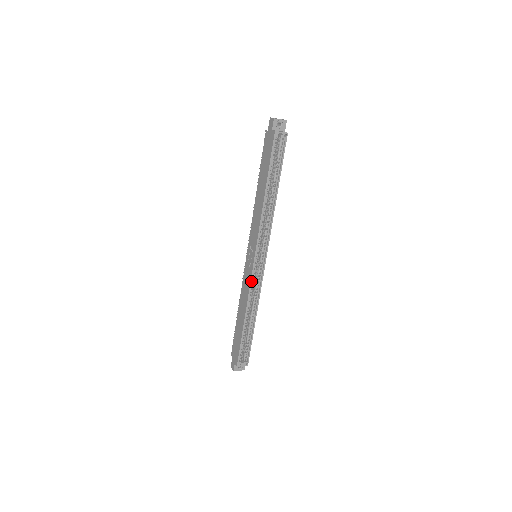
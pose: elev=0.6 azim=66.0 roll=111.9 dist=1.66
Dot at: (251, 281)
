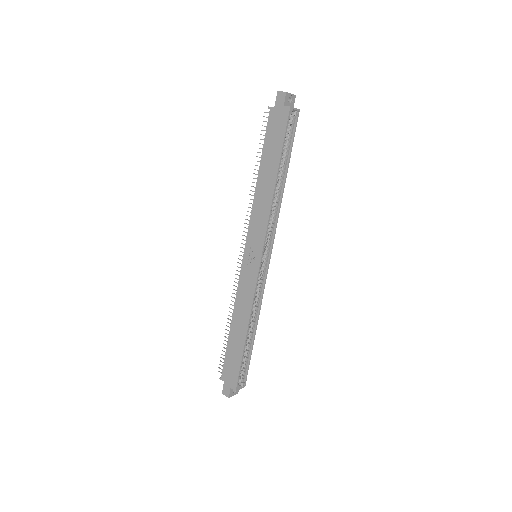
Dot at: (256, 286)
